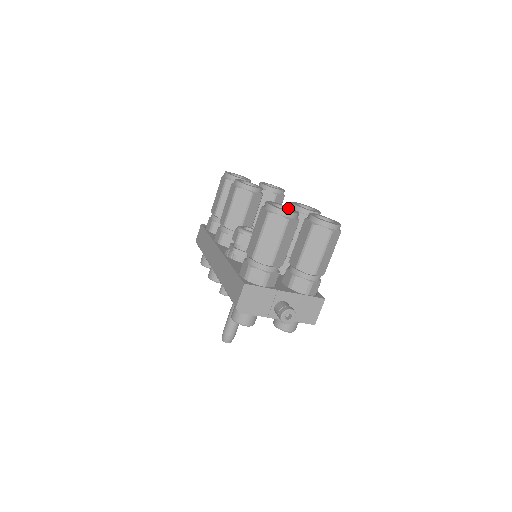
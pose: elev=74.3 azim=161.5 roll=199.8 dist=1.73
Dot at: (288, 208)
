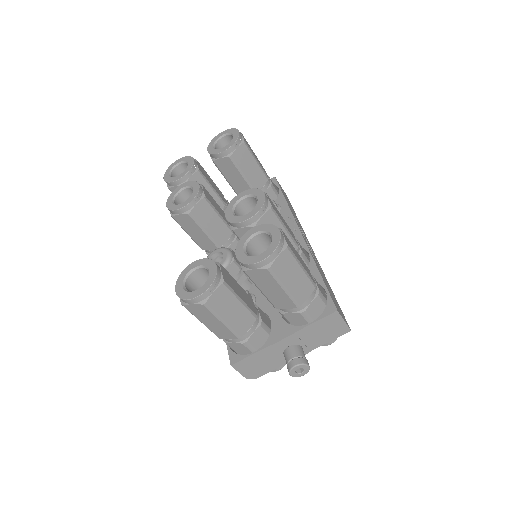
Dot at: (205, 267)
